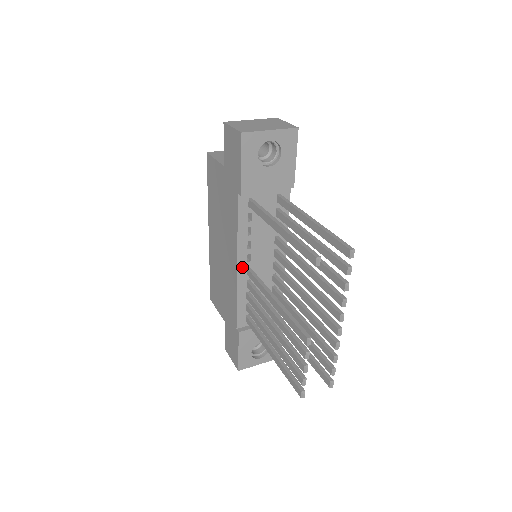
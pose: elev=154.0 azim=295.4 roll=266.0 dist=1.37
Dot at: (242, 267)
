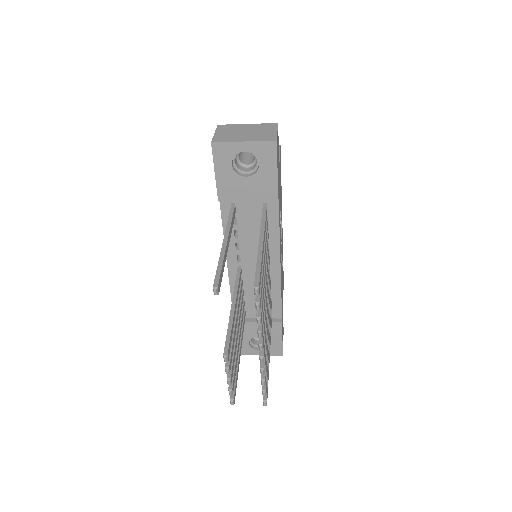
Dot at: (232, 265)
